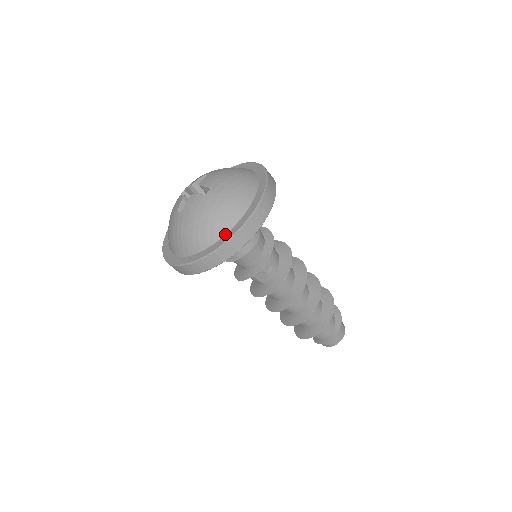
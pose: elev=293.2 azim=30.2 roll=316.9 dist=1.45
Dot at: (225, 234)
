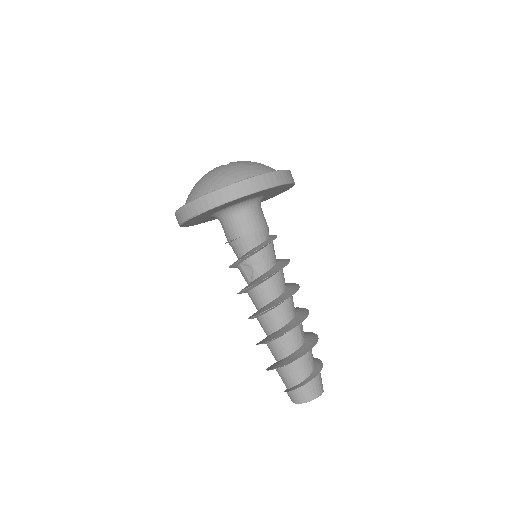
Dot at: occluded
